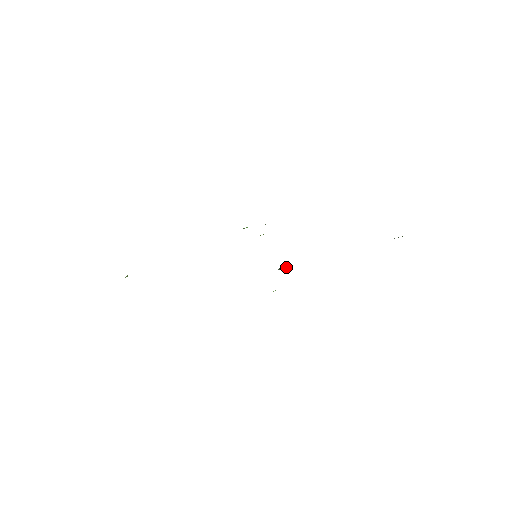
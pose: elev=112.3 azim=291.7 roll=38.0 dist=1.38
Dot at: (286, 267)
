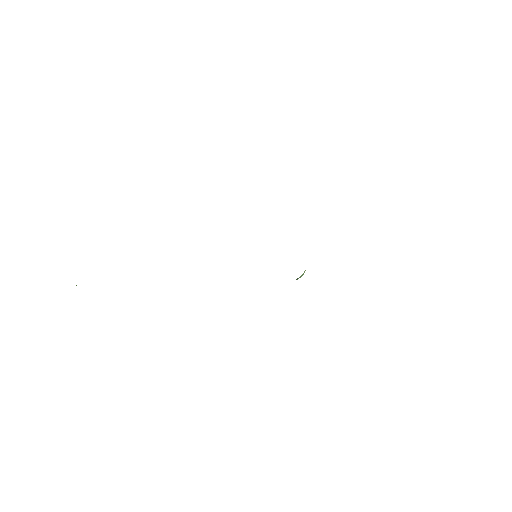
Dot at: (301, 276)
